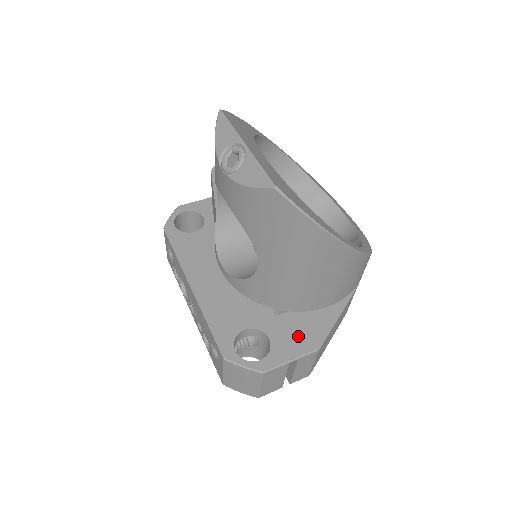
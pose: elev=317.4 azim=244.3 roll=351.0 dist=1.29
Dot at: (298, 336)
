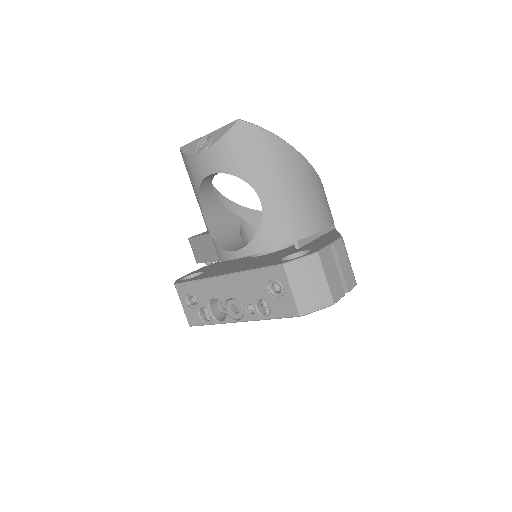
Dot at: (322, 242)
